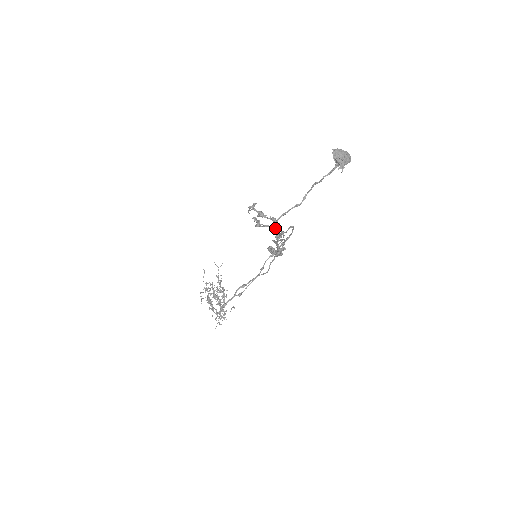
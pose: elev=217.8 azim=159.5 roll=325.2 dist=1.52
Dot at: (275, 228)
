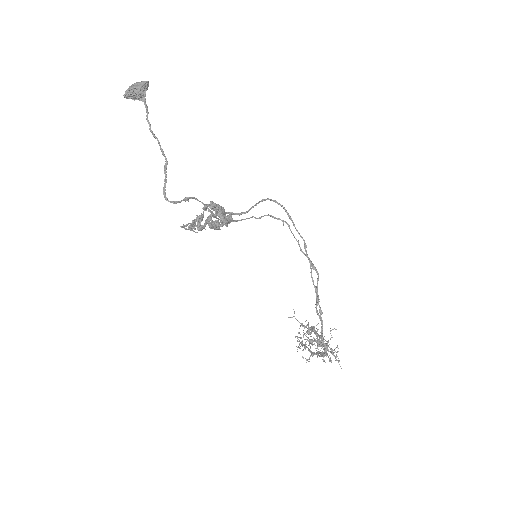
Dot at: occluded
